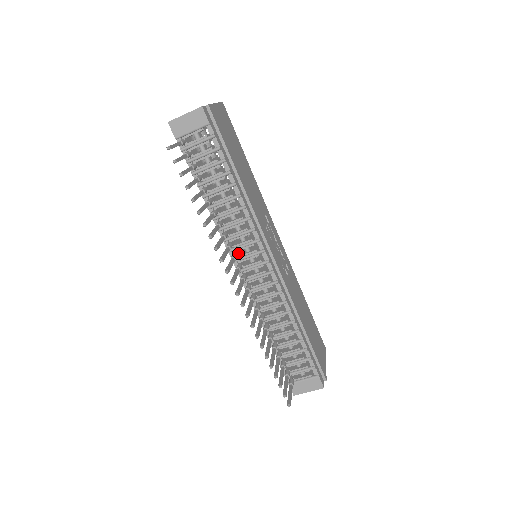
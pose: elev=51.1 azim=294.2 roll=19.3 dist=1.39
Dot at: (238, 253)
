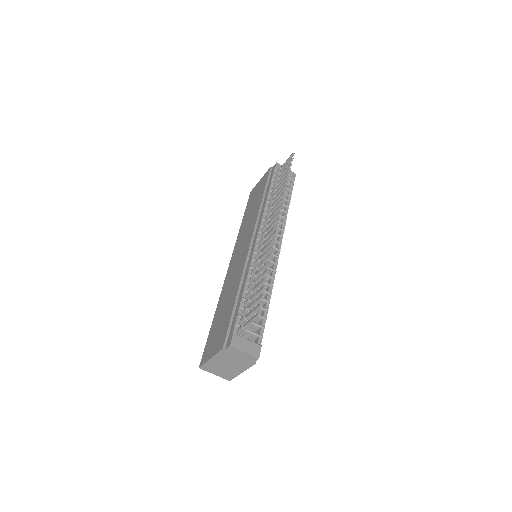
Dot at: occluded
